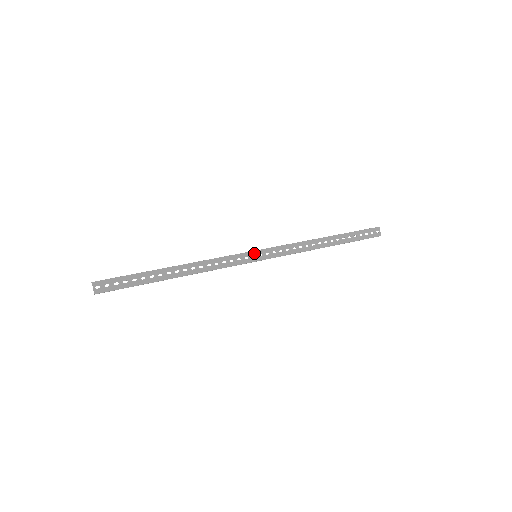
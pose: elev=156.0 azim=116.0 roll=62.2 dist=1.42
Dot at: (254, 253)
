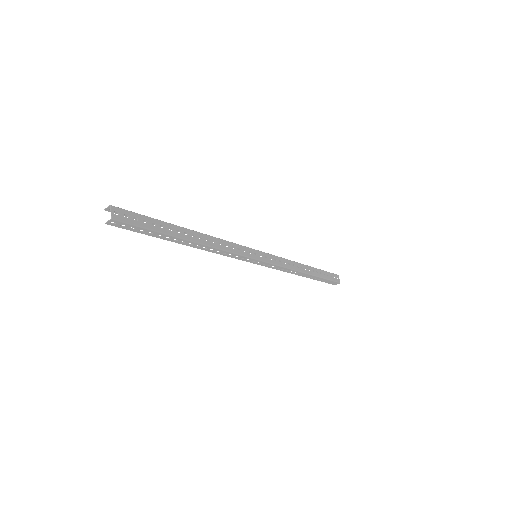
Dot at: (256, 251)
